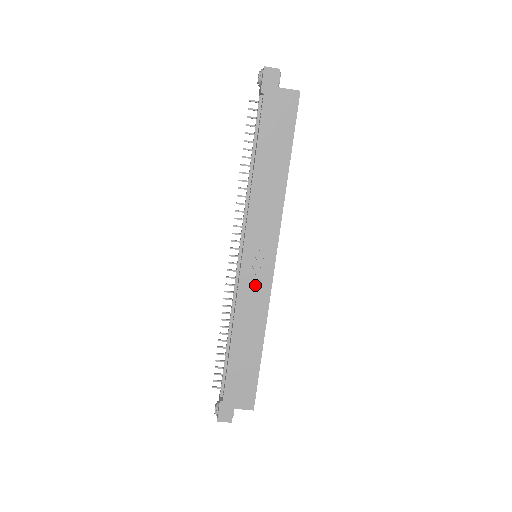
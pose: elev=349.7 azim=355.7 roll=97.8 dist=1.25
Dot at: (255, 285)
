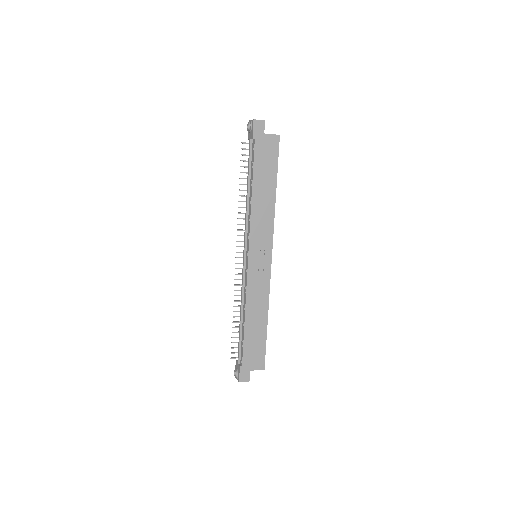
Dot at: (259, 277)
